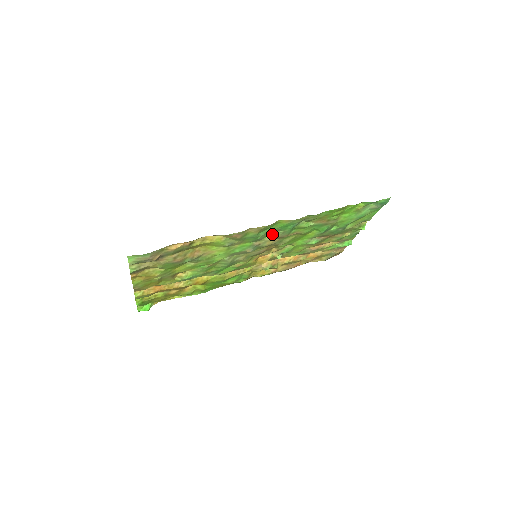
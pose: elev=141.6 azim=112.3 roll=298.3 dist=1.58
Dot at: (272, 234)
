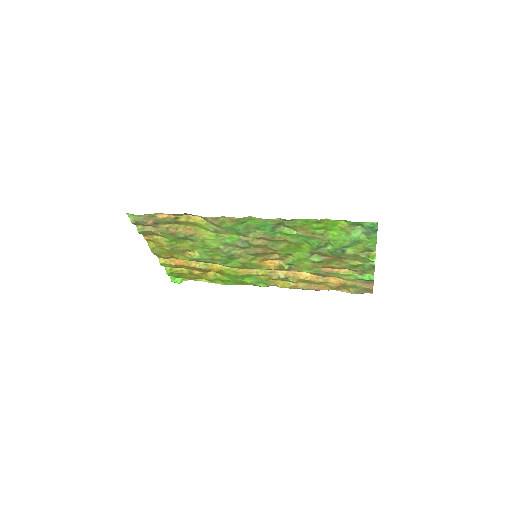
Dot at: (254, 232)
